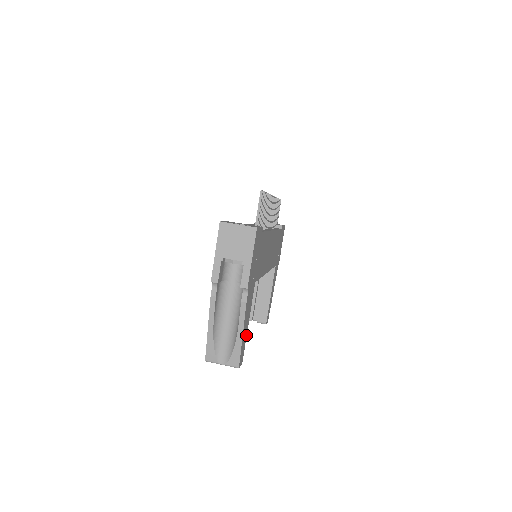
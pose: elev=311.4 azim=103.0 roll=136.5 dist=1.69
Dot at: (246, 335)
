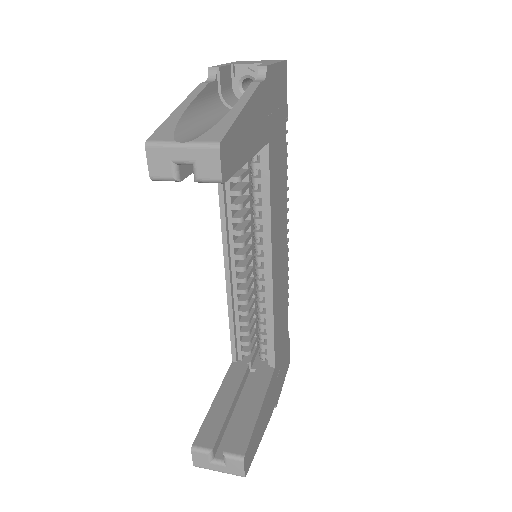
Dot at: (241, 163)
